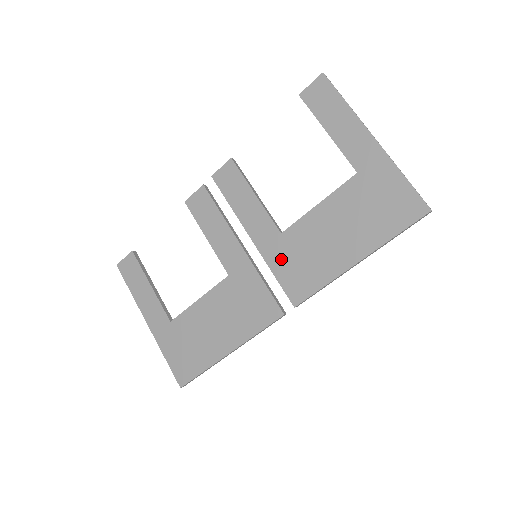
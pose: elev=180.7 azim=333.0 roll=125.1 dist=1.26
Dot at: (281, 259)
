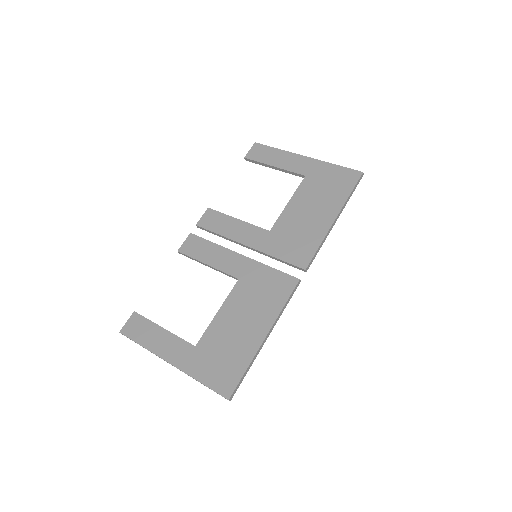
Dot at: (278, 246)
